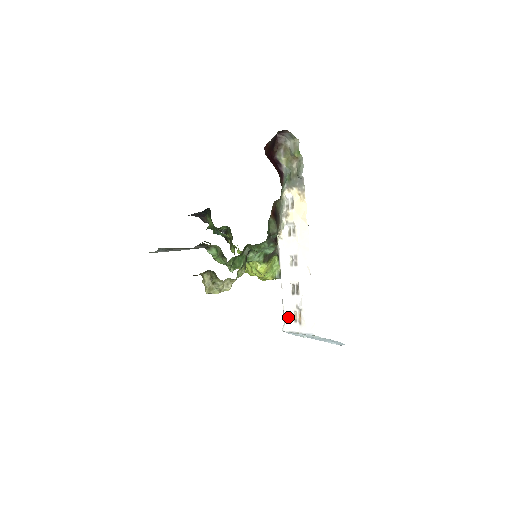
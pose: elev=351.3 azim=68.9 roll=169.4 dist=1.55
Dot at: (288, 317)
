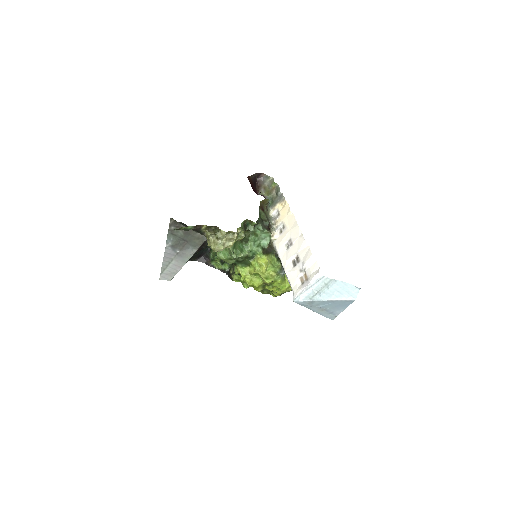
Dot at: (295, 285)
